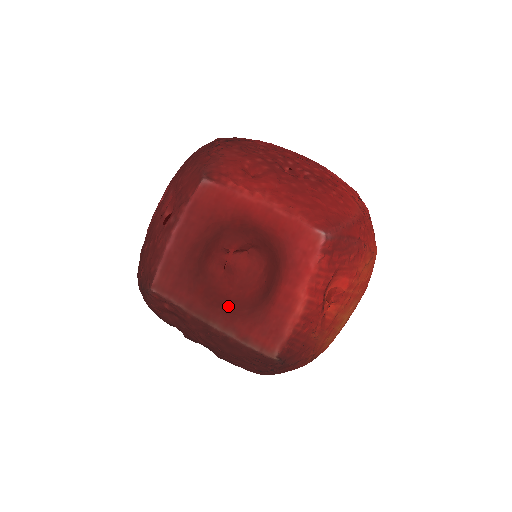
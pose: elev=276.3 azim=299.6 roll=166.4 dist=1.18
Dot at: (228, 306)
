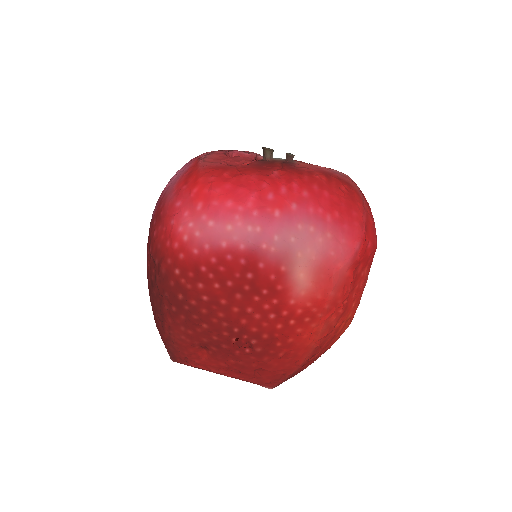
Dot at: occluded
